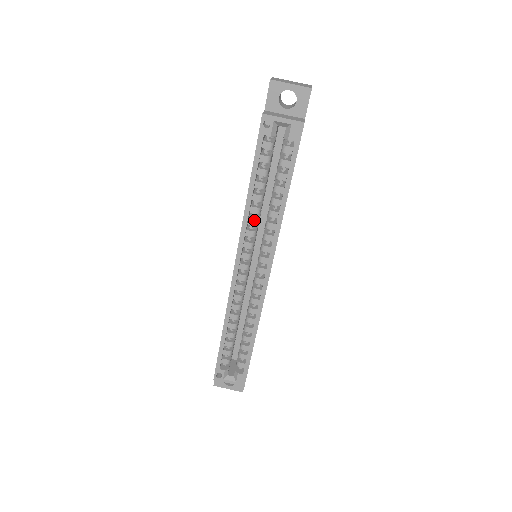
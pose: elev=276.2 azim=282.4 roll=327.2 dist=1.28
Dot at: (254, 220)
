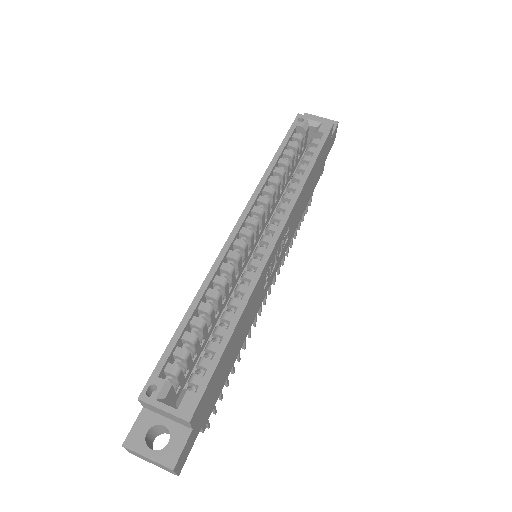
Dot at: (271, 188)
